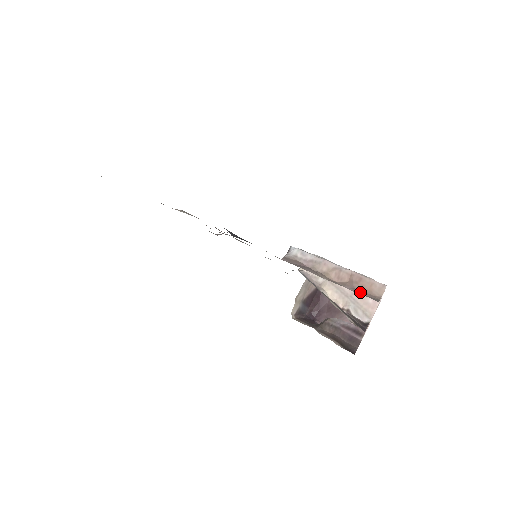
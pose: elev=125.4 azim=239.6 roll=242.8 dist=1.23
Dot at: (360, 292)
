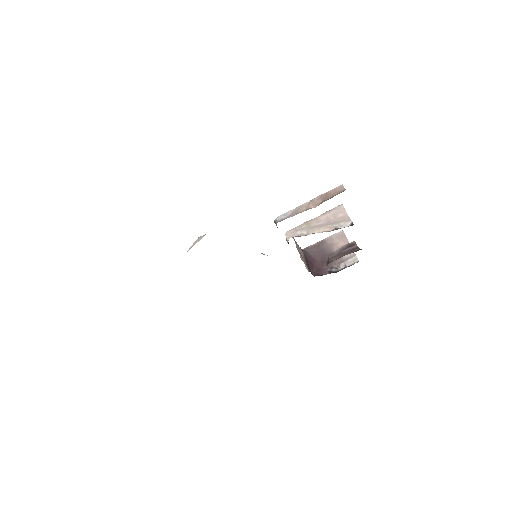
Dot at: occluded
